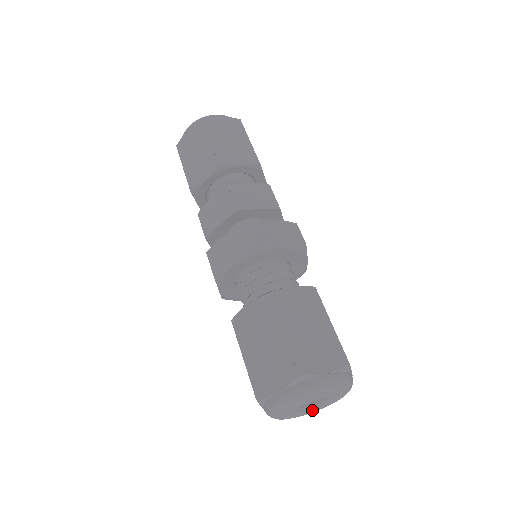
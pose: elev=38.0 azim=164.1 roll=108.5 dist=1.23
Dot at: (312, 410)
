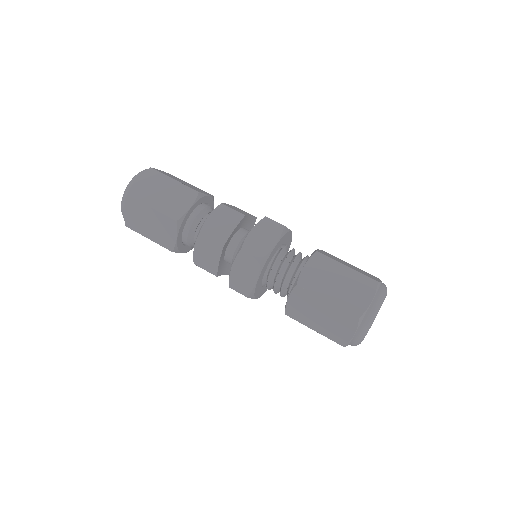
Dot at: occluded
